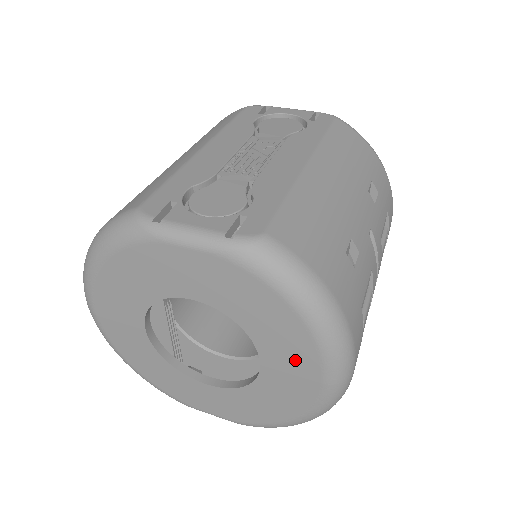
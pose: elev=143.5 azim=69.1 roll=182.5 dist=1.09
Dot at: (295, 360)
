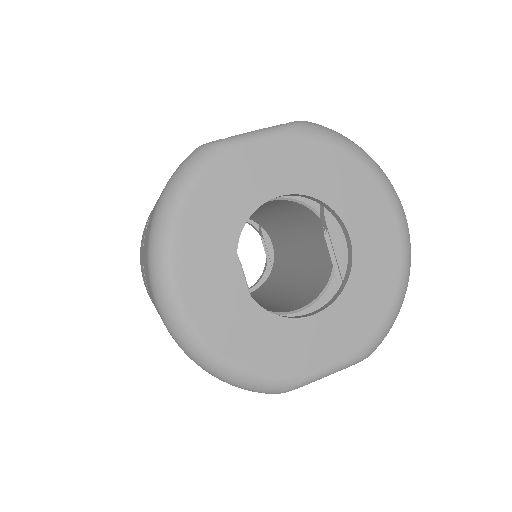
Dot at: (371, 210)
